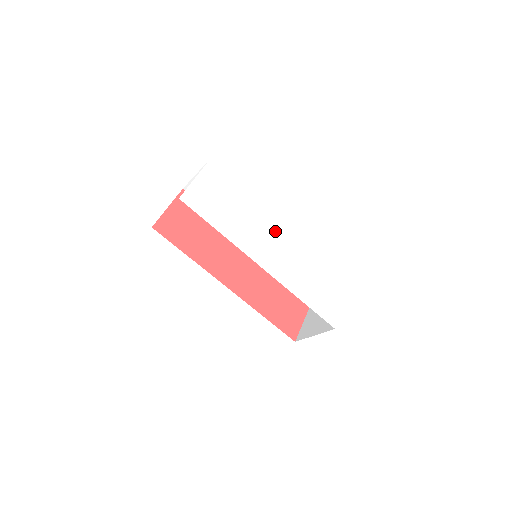
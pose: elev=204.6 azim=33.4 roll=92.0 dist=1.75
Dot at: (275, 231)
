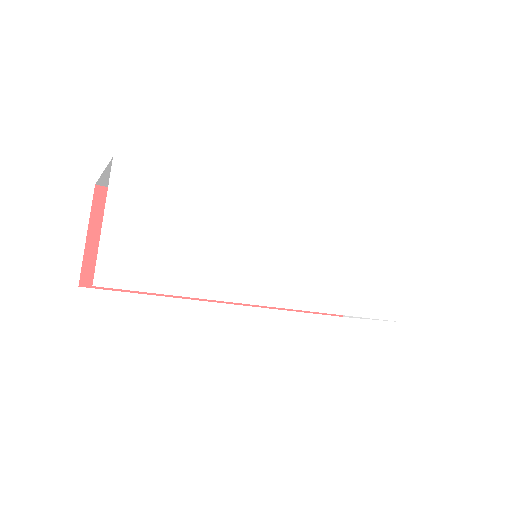
Dot at: (275, 226)
